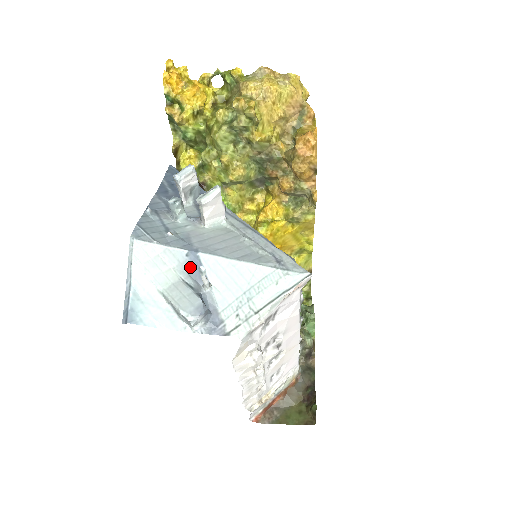
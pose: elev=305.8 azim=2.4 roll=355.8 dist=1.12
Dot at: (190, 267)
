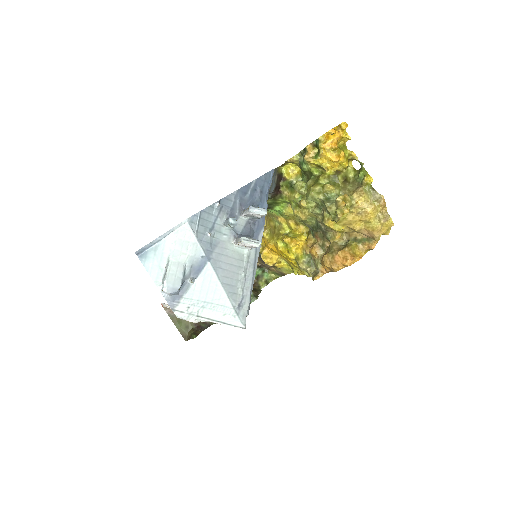
Dot at: (197, 263)
